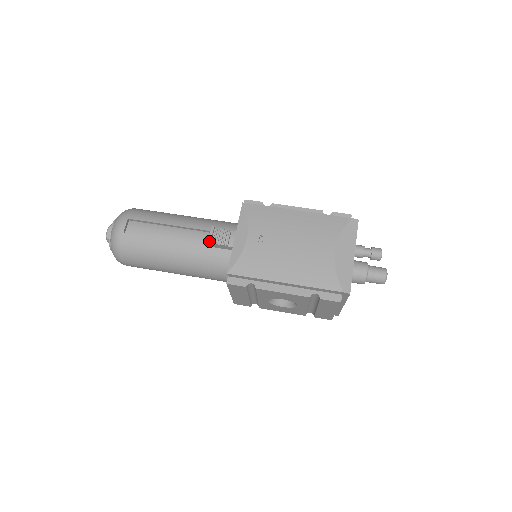
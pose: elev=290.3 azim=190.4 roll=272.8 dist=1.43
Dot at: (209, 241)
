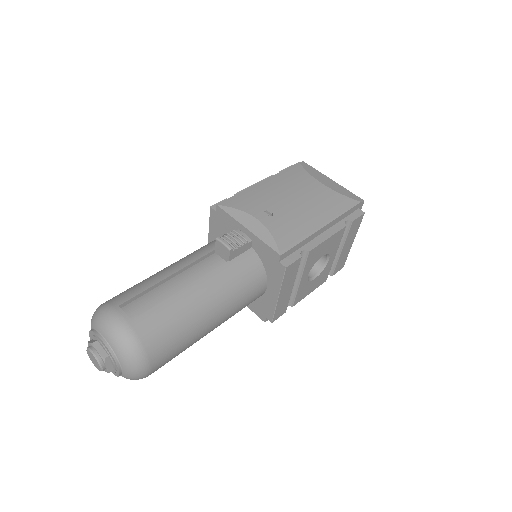
Dot at: (231, 248)
